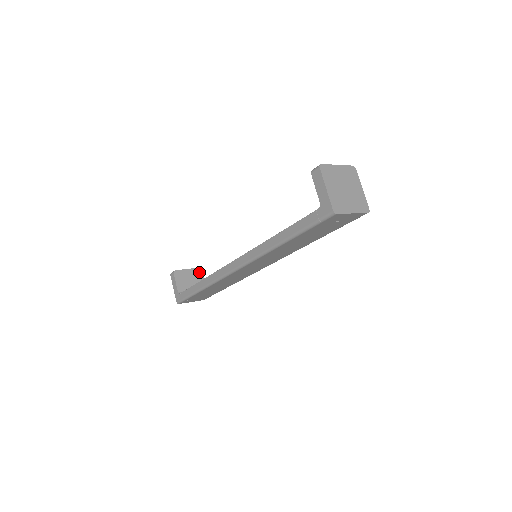
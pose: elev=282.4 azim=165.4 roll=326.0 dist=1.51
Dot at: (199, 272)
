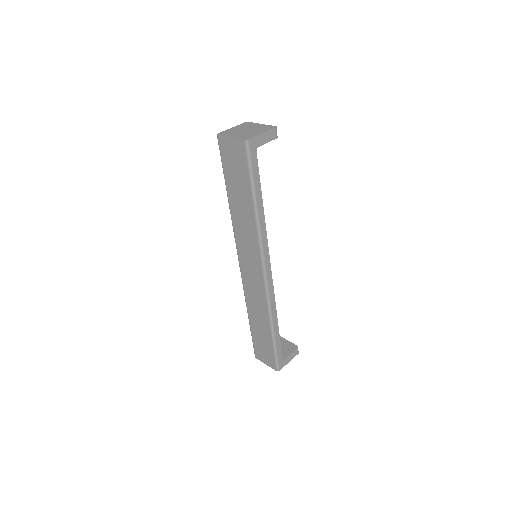
Dot at: (293, 347)
